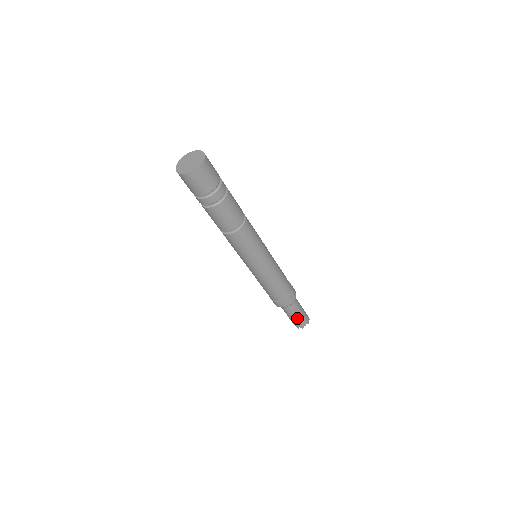
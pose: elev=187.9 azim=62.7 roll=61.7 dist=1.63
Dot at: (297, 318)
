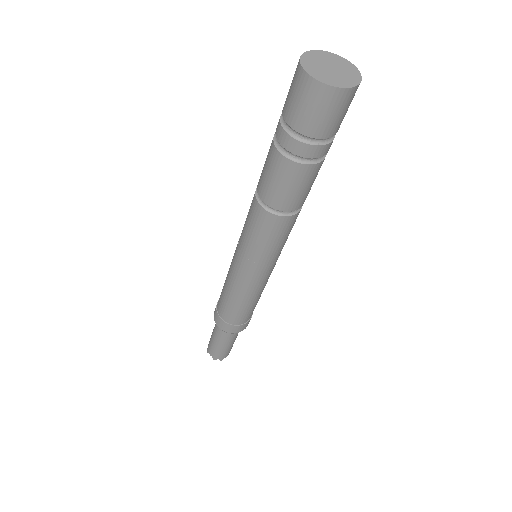
Dot at: (228, 347)
